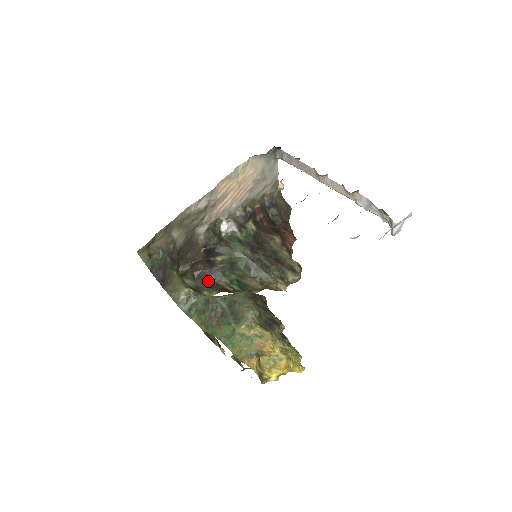
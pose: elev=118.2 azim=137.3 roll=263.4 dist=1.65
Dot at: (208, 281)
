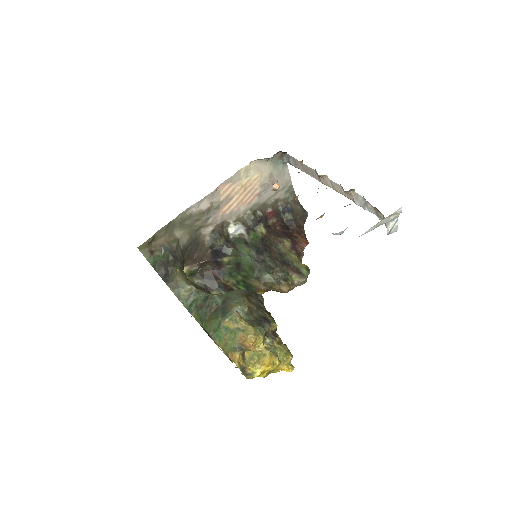
Dot at: (217, 281)
